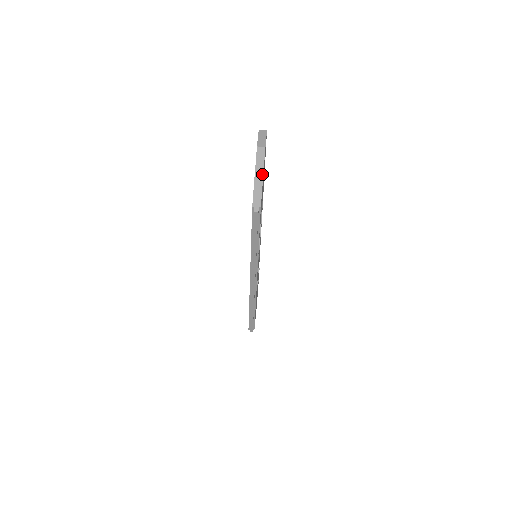
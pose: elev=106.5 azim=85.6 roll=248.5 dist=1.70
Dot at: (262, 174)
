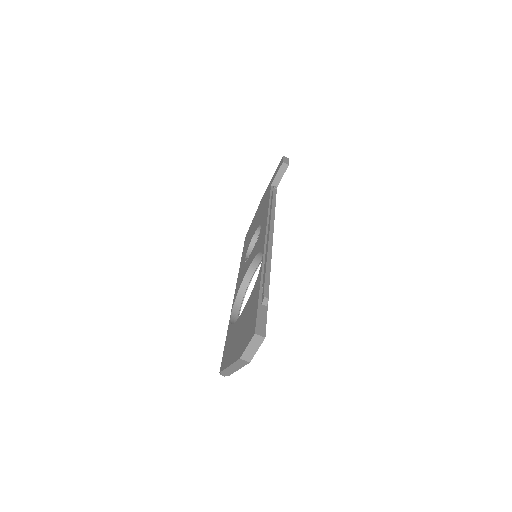
Dot at: (238, 369)
